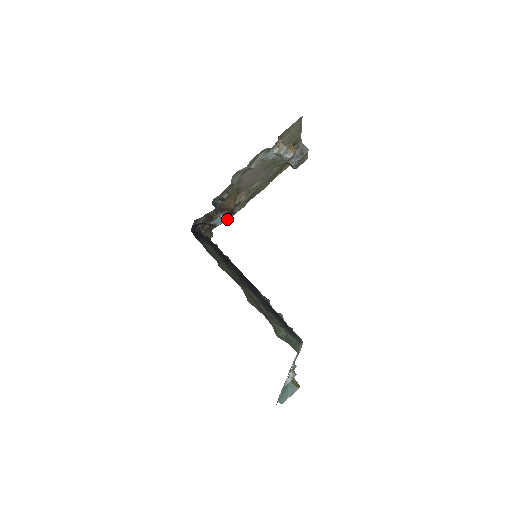
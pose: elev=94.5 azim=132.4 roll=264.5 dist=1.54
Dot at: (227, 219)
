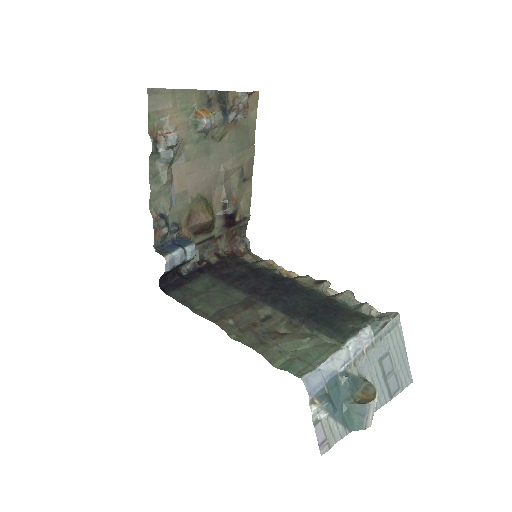
Dot at: (239, 220)
